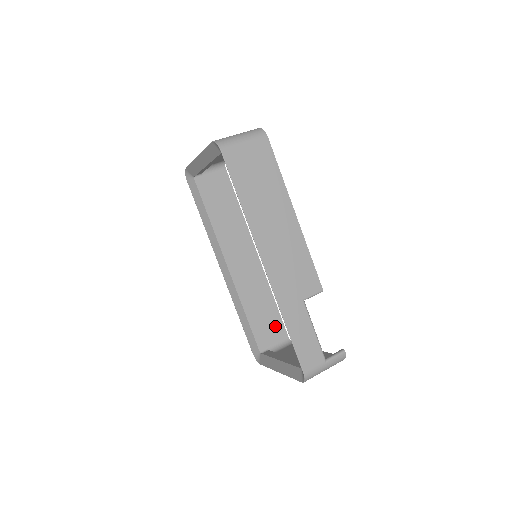
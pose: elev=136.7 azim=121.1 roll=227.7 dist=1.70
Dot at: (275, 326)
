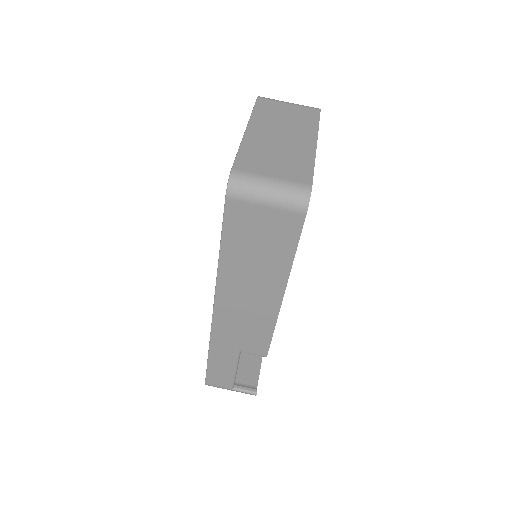
Dot at: occluded
